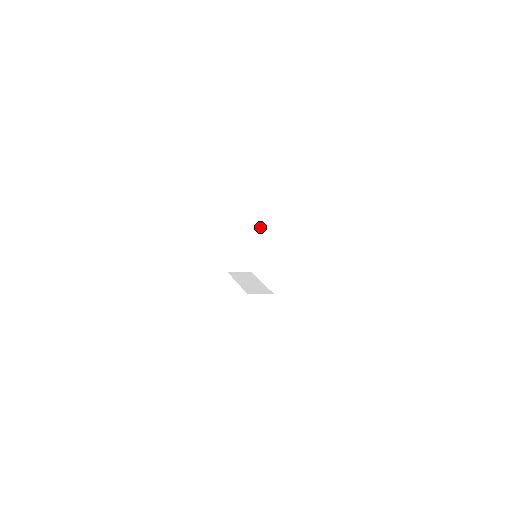
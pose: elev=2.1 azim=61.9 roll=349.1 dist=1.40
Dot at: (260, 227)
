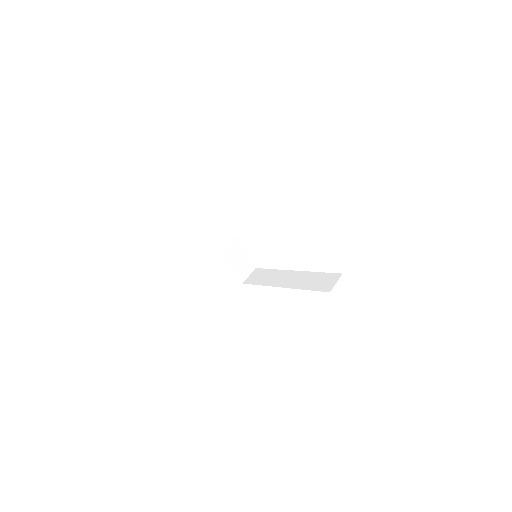
Dot at: occluded
